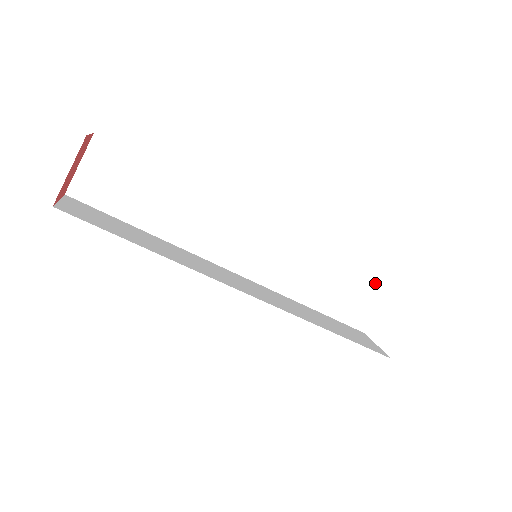
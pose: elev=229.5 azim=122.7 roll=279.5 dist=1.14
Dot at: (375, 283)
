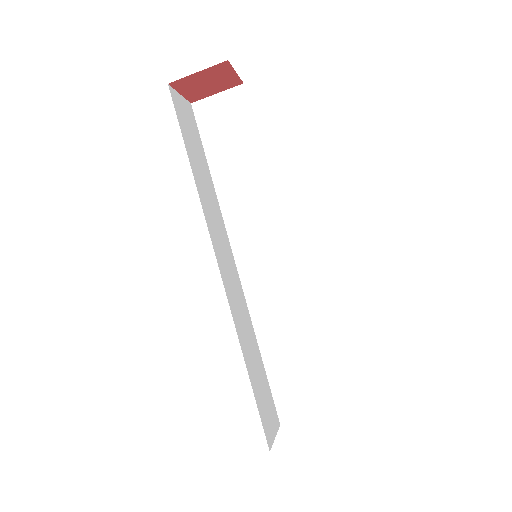
Dot at: (274, 405)
